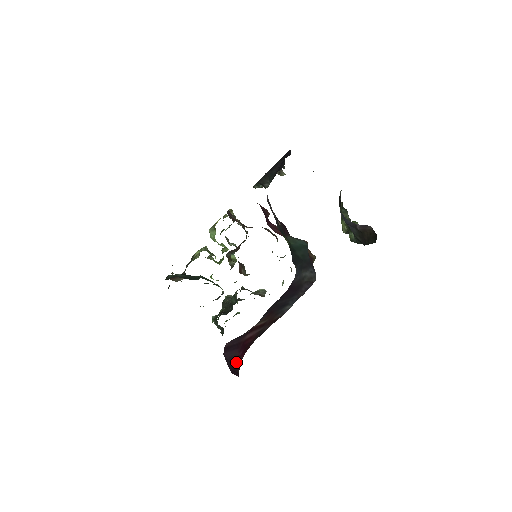
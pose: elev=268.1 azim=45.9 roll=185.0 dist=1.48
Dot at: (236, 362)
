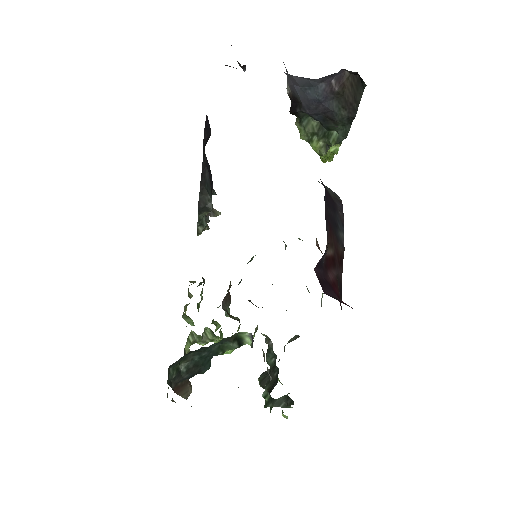
Dot at: occluded
